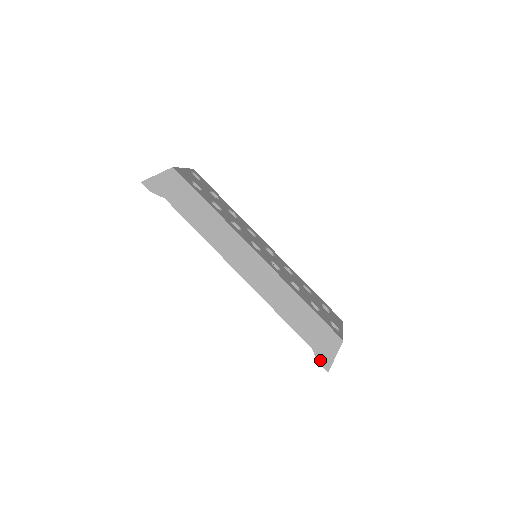
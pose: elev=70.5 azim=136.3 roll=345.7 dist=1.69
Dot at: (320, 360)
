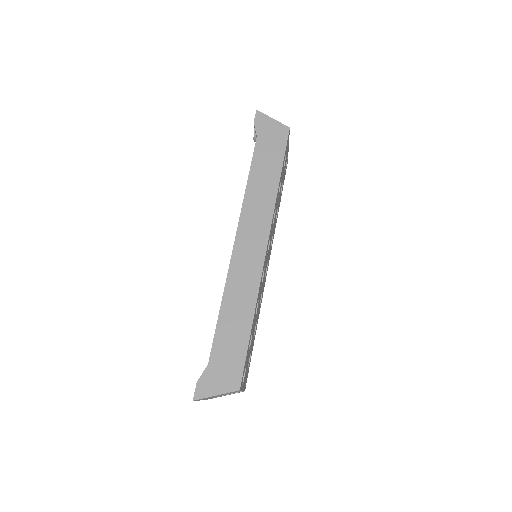
Dot at: (201, 382)
